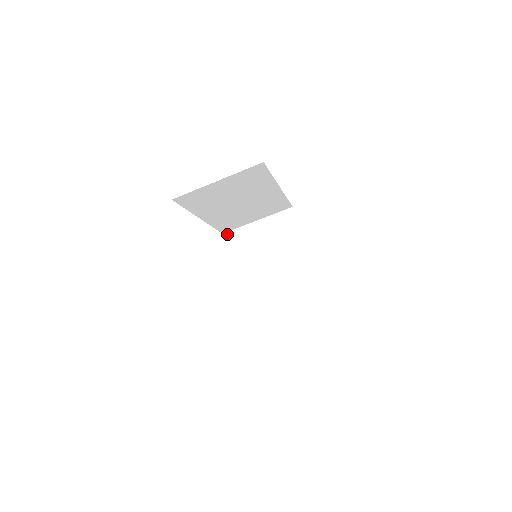
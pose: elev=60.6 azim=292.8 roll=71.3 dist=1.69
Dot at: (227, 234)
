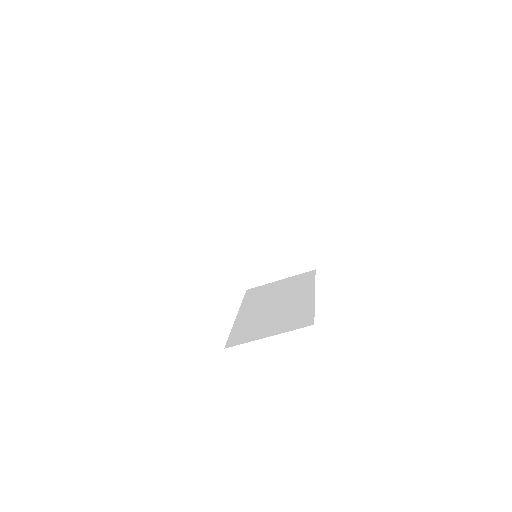
Dot at: (216, 204)
